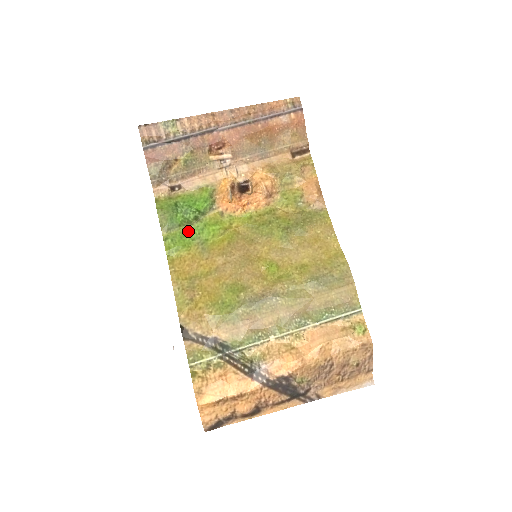
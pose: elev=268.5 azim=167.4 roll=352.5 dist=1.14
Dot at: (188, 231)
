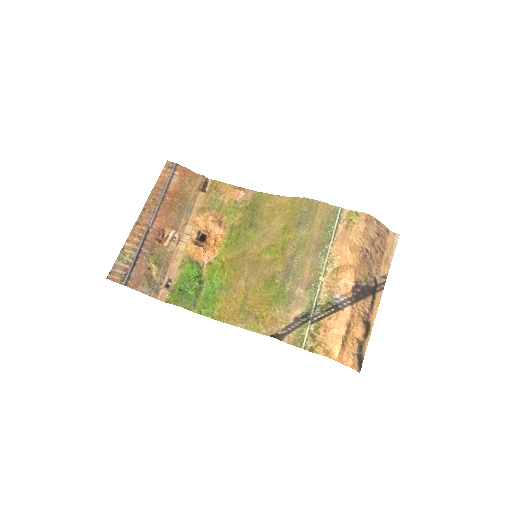
Dot at: (205, 293)
